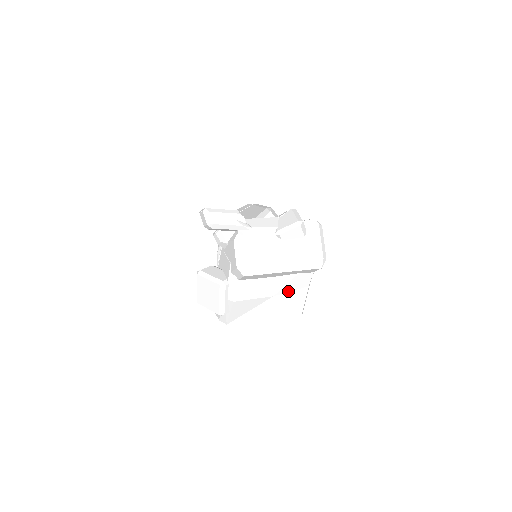
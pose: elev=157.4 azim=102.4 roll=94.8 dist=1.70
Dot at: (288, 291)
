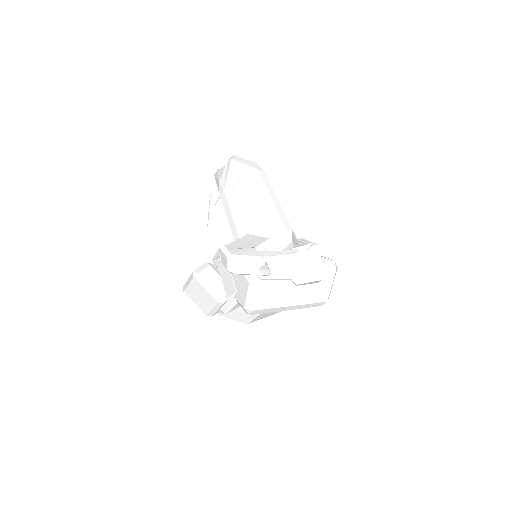
Dot at: occluded
